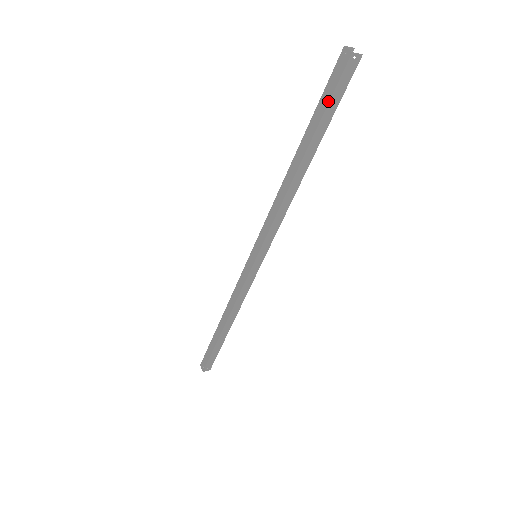
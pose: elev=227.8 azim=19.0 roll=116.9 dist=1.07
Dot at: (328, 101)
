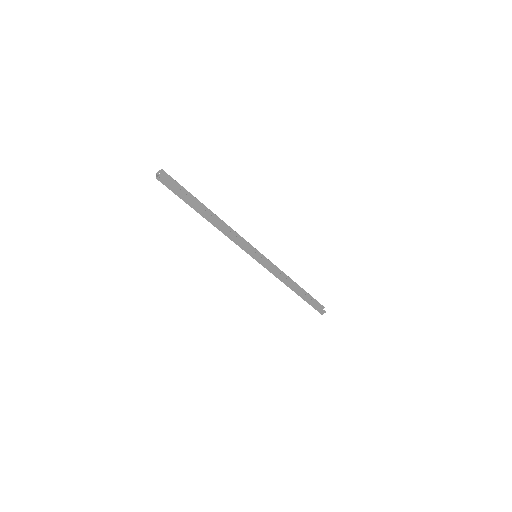
Dot at: (177, 195)
